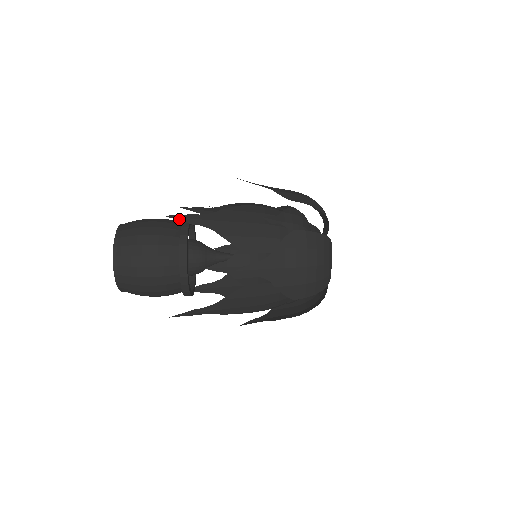
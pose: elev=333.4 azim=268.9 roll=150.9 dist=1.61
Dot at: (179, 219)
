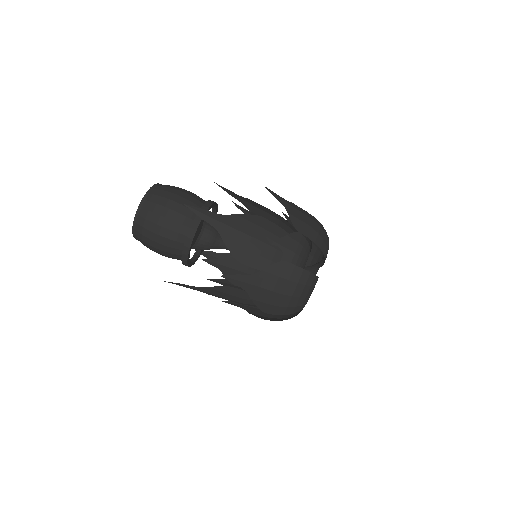
Dot at: (194, 211)
